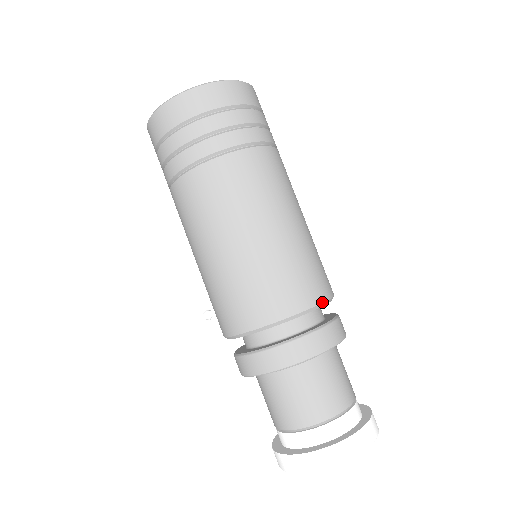
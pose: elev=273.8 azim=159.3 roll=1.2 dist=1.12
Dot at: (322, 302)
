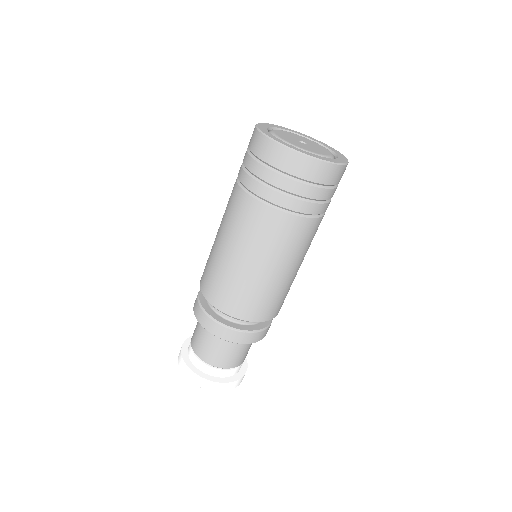
Dot at: (243, 320)
